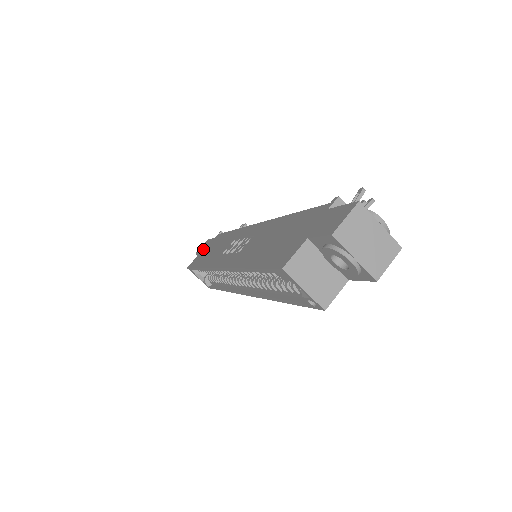
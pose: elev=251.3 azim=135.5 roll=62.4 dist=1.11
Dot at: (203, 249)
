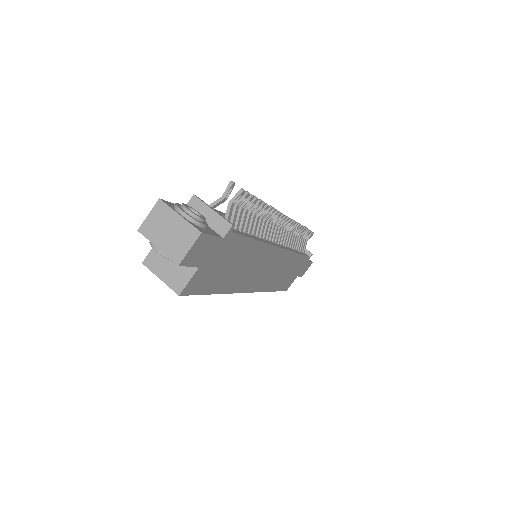
Dot at: occluded
